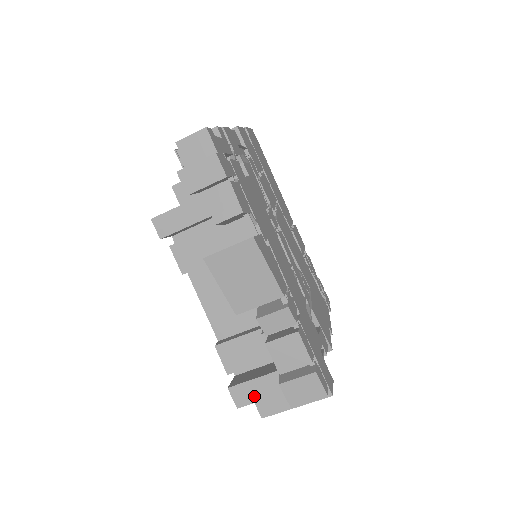
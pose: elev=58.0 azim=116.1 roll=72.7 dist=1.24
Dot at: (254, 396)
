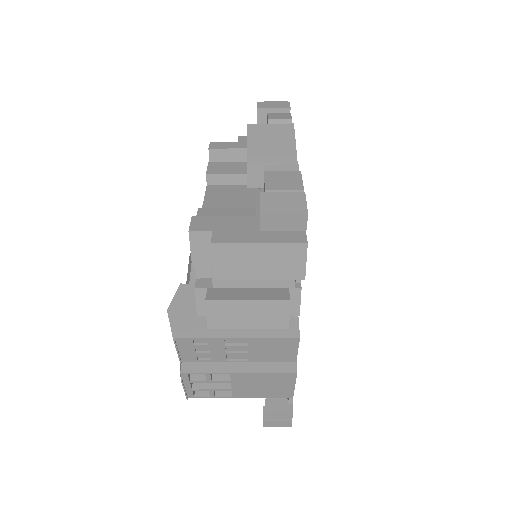
Dot at: (216, 226)
